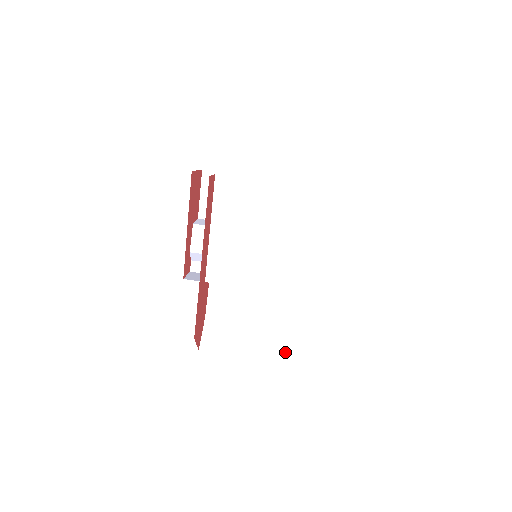
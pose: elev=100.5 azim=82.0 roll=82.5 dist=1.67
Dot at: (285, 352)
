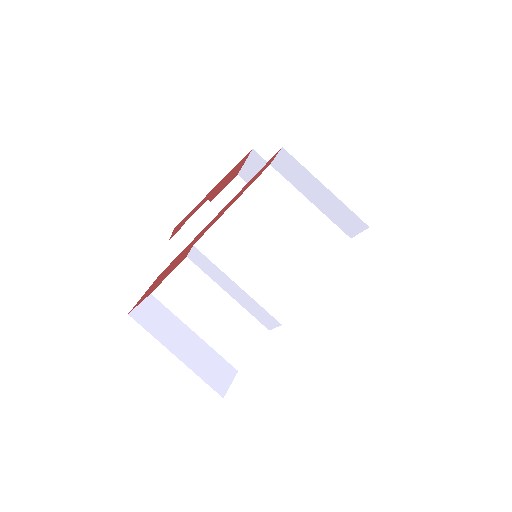
Dot at: (217, 379)
